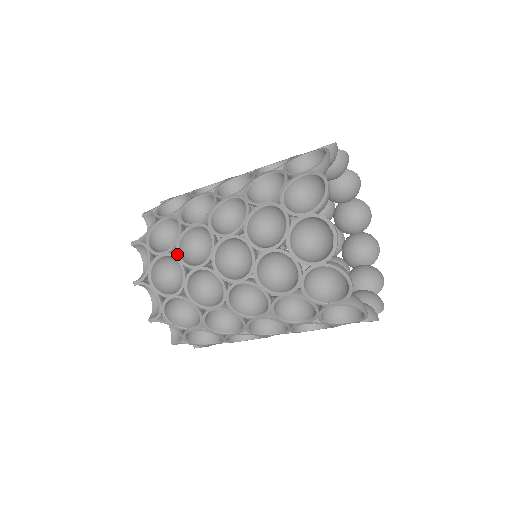
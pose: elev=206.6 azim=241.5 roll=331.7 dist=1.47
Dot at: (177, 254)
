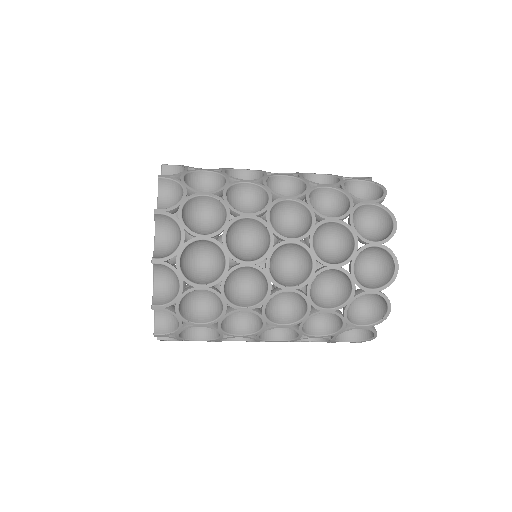
Dot at: (224, 242)
